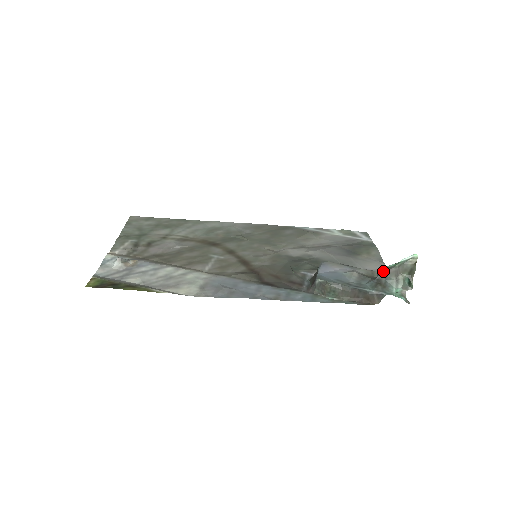
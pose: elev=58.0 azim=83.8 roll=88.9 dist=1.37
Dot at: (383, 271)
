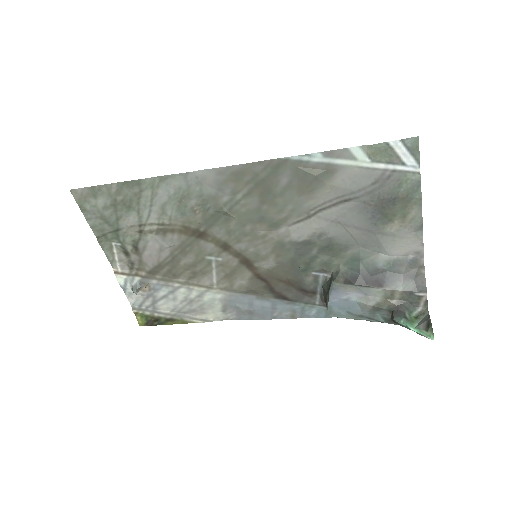
Dot at: occluded
